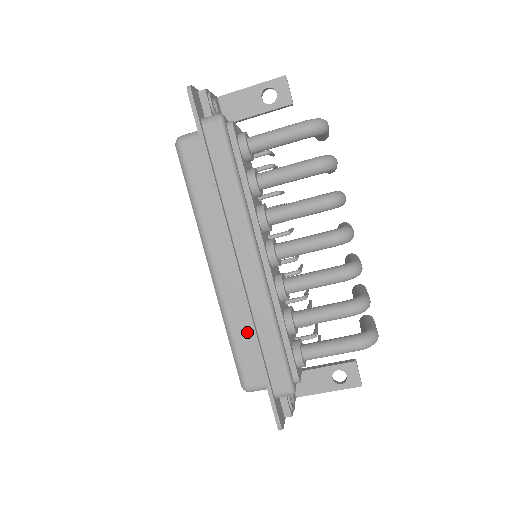
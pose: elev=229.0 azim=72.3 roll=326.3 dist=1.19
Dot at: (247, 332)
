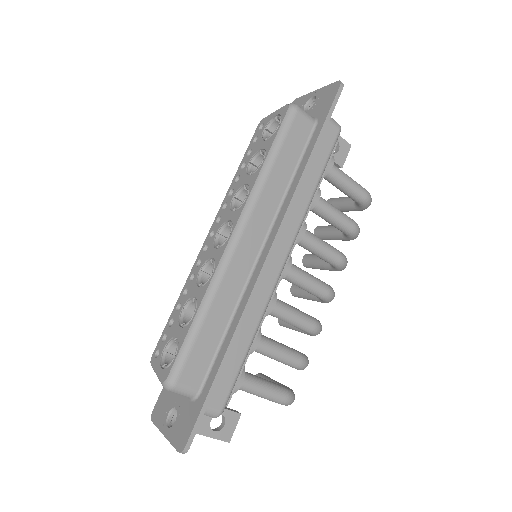
Dot at: (222, 322)
